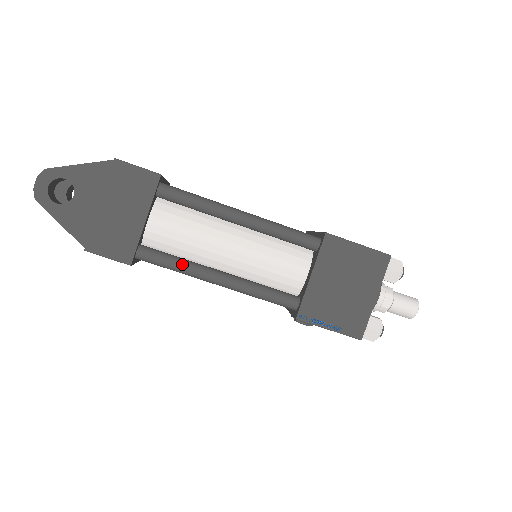
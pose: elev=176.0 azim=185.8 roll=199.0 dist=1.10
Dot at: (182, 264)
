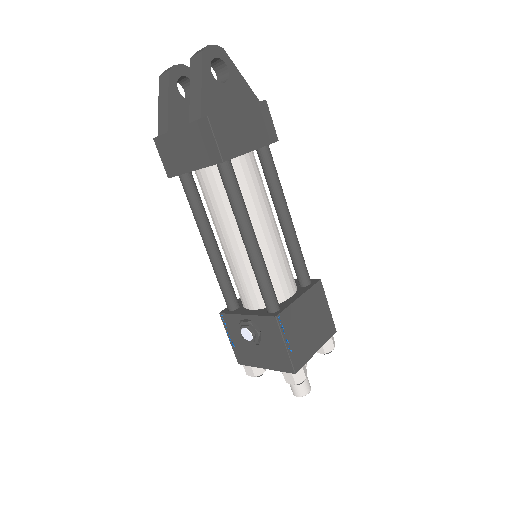
Dot at: (244, 202)
